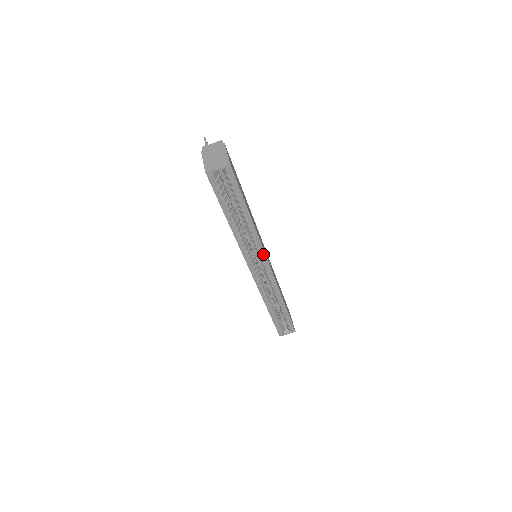
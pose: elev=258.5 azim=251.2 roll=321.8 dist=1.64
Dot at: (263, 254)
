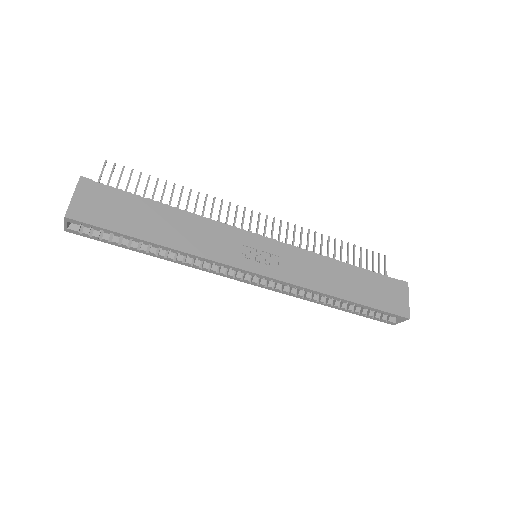
Dot at: (229, 267)
